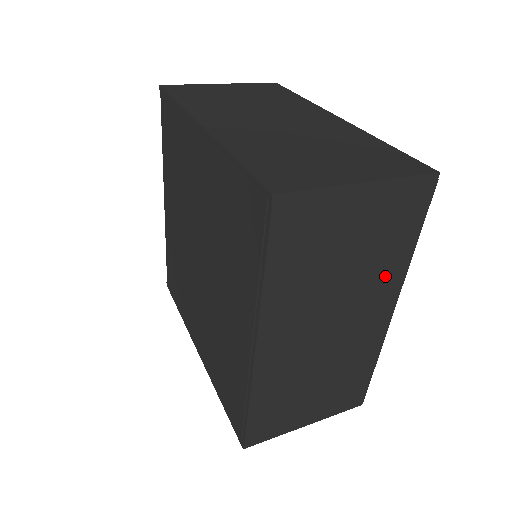
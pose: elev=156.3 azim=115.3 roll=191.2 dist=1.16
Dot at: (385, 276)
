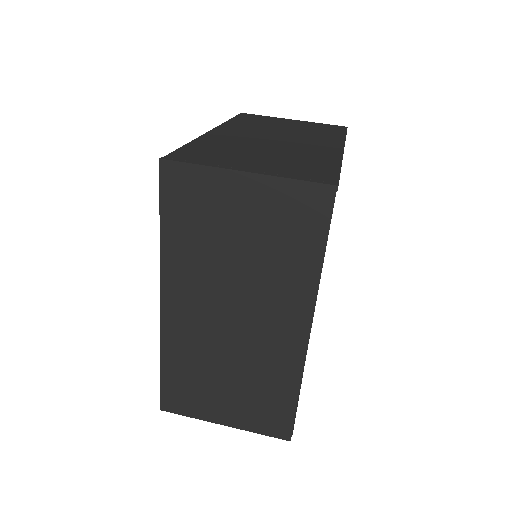
Dot at: occluded
